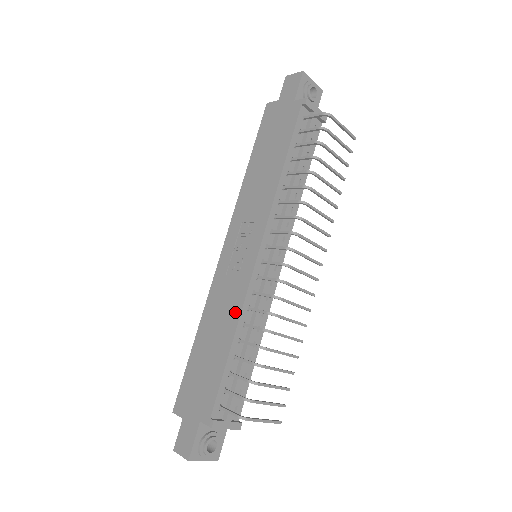
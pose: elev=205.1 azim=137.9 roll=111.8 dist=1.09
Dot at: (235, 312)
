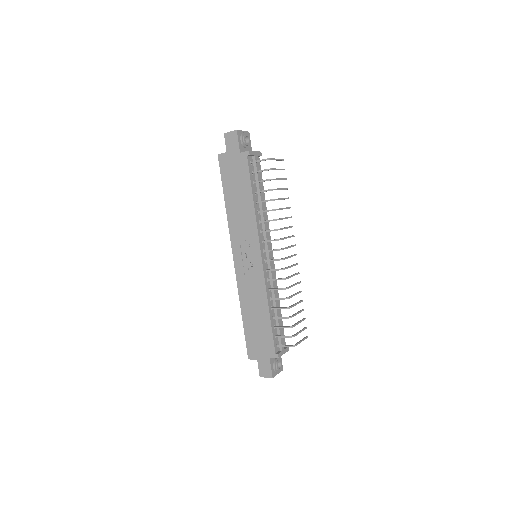
Dot at: (263, 295)
